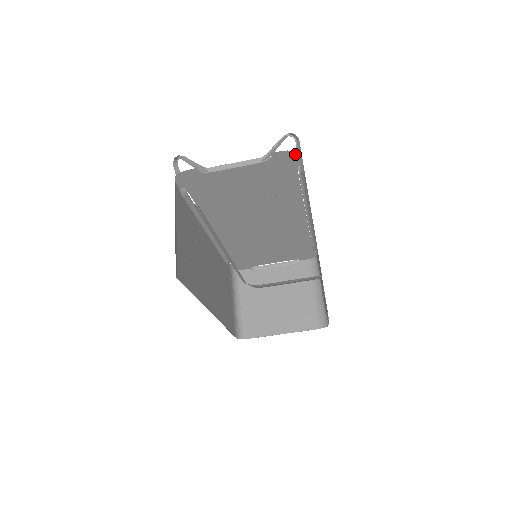
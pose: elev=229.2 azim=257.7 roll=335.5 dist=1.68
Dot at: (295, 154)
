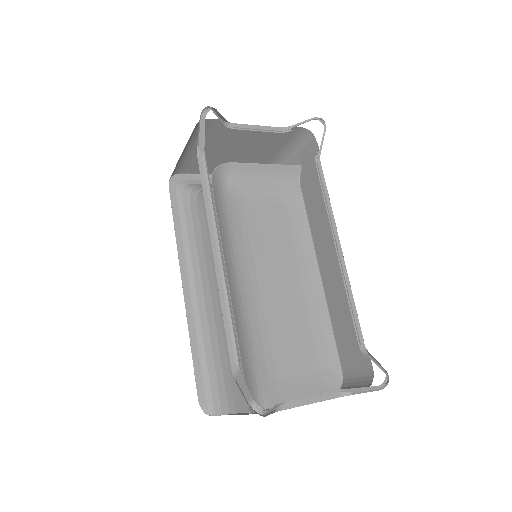
Dot at: (370, 379)
